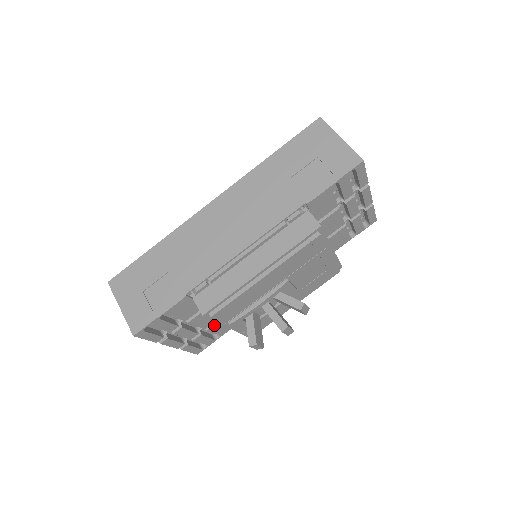
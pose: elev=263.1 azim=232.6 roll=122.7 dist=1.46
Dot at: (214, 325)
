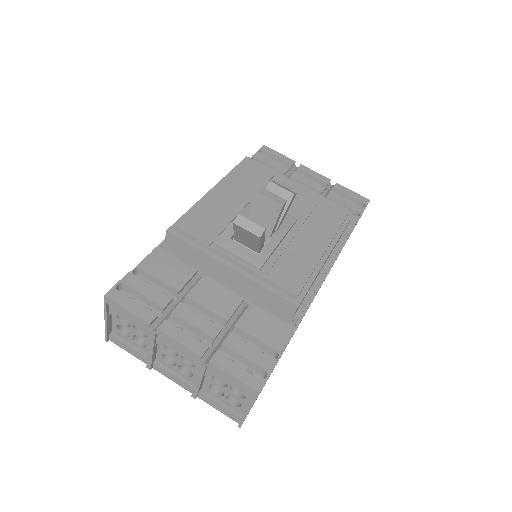
Dot at: (242, 318)
